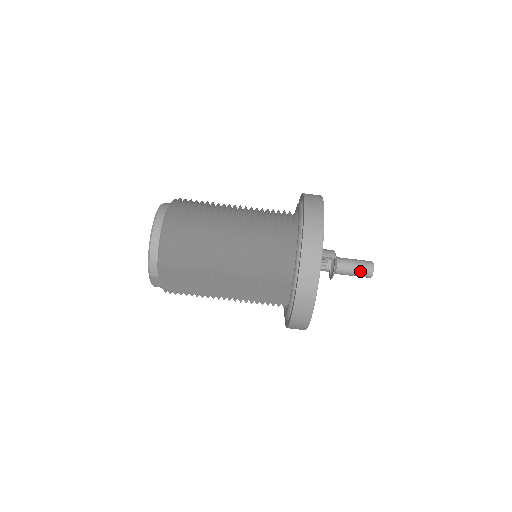
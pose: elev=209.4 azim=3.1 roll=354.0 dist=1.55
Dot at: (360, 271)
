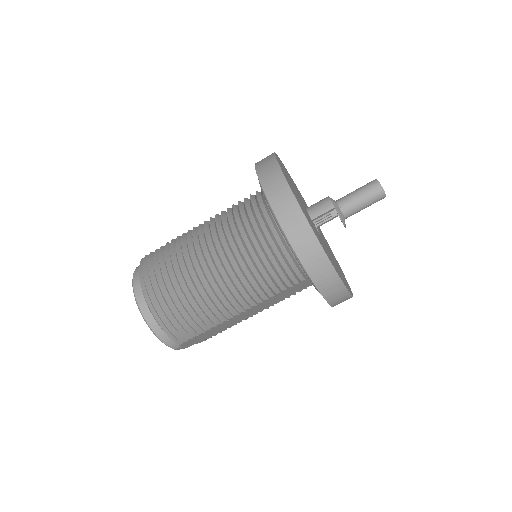
Dot at: (369, 201)
